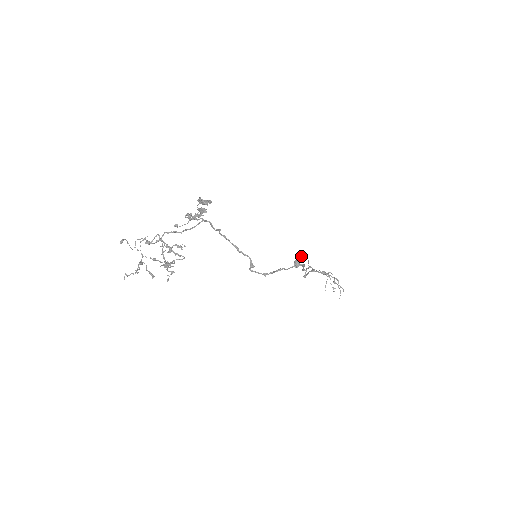
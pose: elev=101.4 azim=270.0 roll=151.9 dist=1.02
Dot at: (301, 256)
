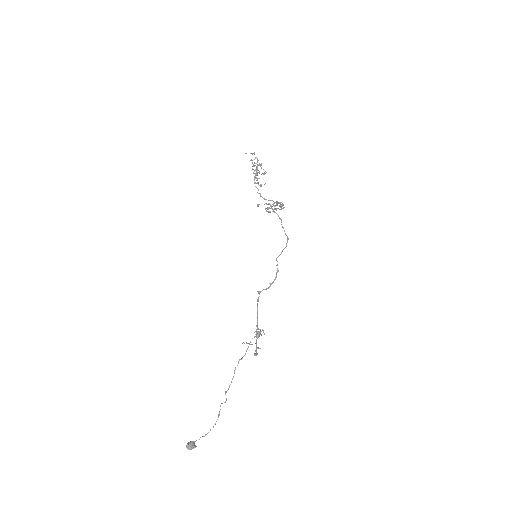
Dot at: occluded
